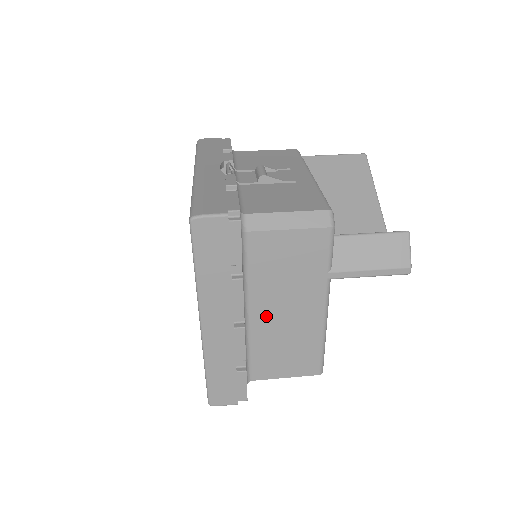
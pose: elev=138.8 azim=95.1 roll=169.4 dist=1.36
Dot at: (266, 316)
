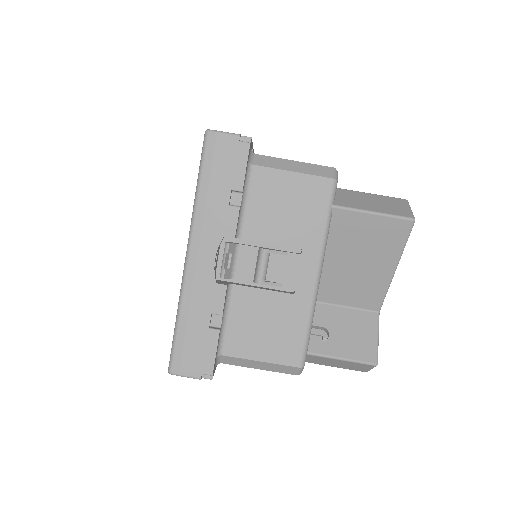
Dot at: occluded
